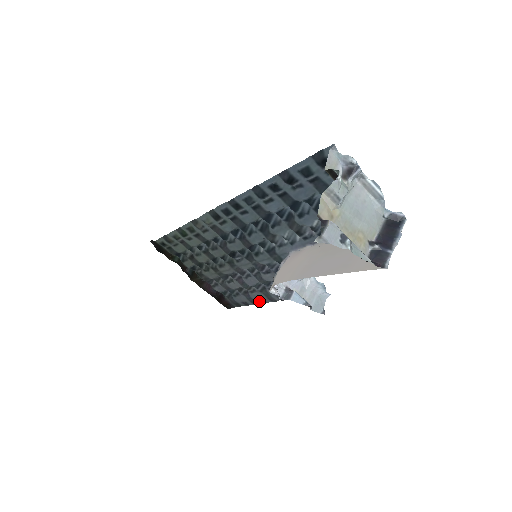
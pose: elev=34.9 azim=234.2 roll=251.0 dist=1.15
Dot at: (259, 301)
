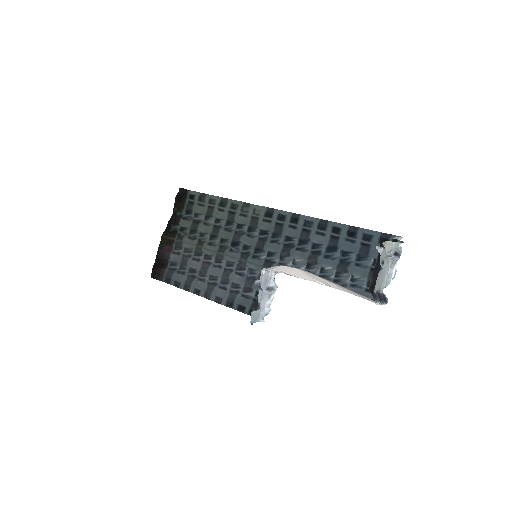
Dot at: (193, 290)
